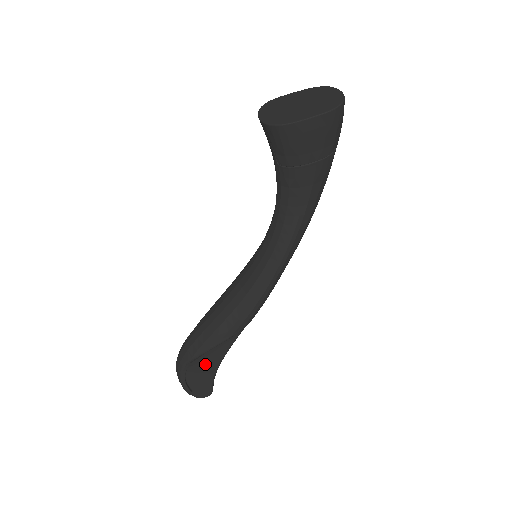
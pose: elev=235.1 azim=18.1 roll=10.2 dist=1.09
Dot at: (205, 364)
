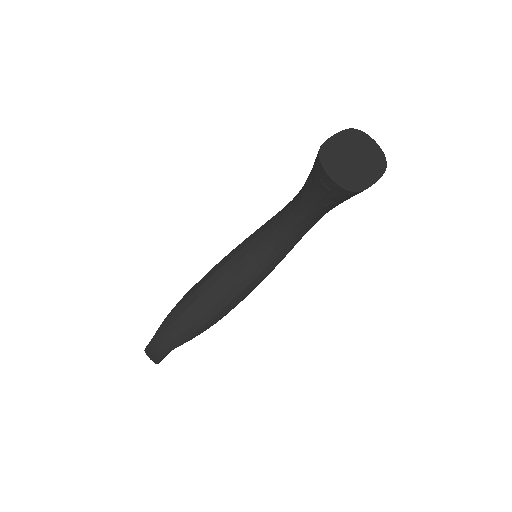
Dot at: occluded
